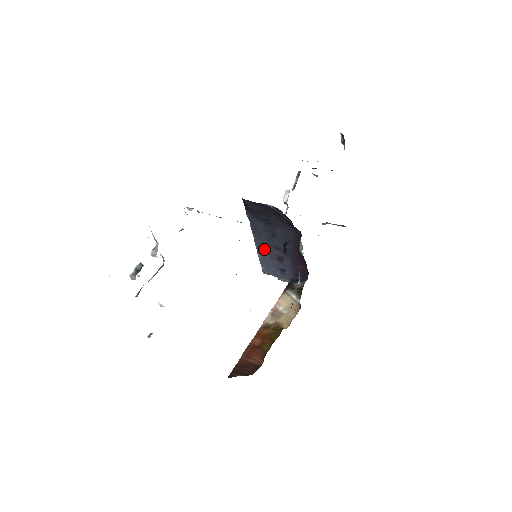
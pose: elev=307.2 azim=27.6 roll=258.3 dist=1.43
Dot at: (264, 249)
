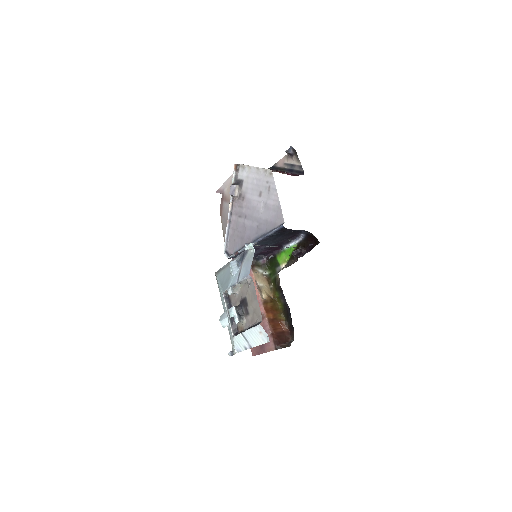
Dot at: (254, 247)
